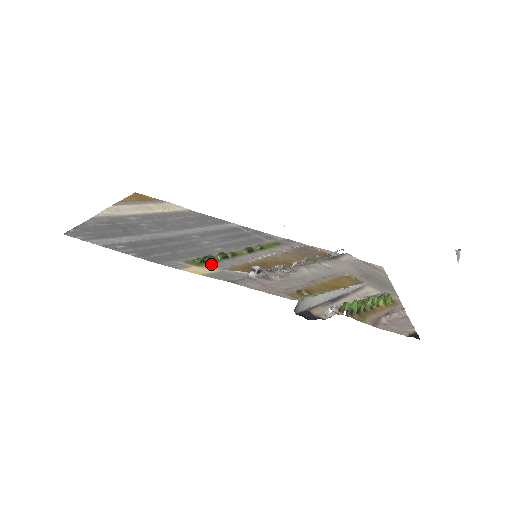
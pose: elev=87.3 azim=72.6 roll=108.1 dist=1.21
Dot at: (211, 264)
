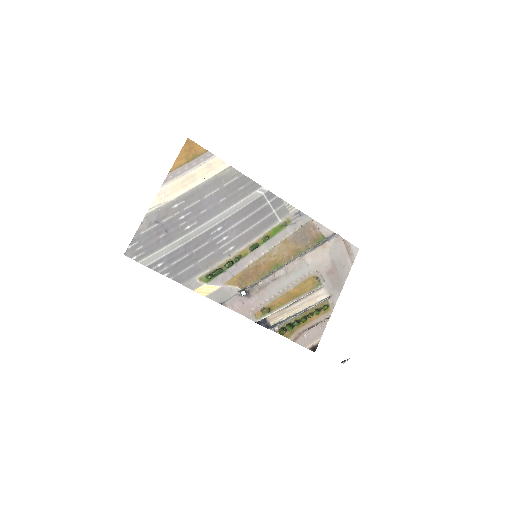
Dot at: (217, 278)
